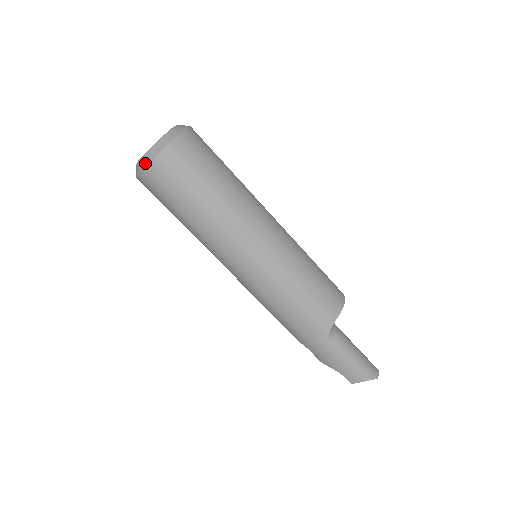
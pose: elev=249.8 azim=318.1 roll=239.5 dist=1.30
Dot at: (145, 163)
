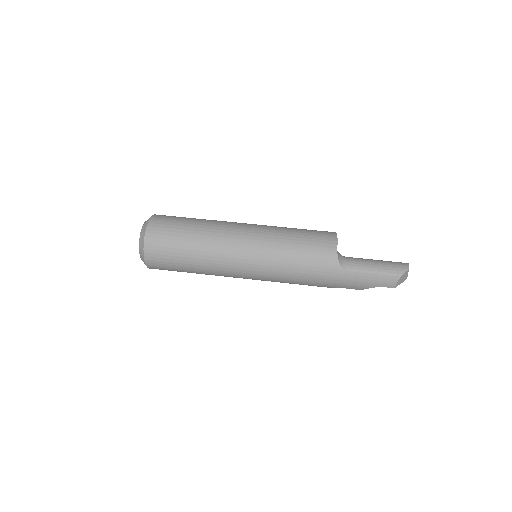
Dot at: (142, 256)
